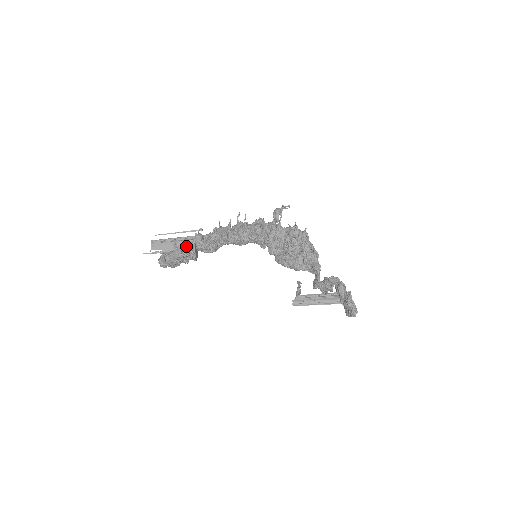
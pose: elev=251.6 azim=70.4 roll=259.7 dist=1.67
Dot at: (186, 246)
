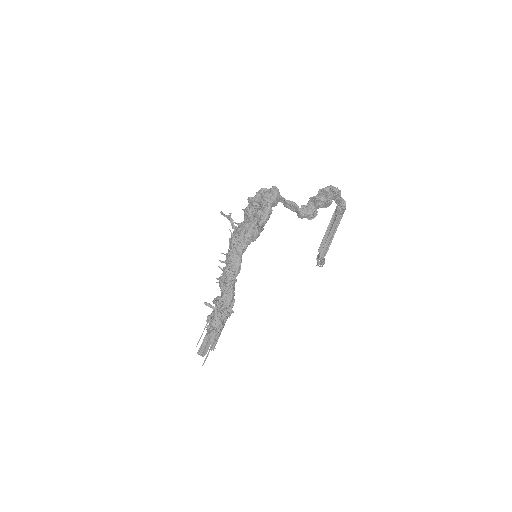
Dot at: occluded
